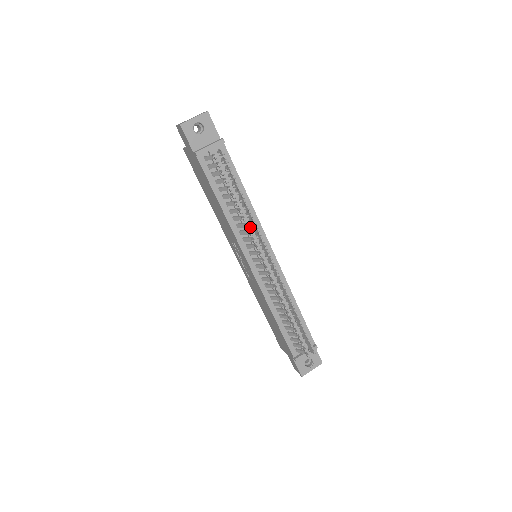
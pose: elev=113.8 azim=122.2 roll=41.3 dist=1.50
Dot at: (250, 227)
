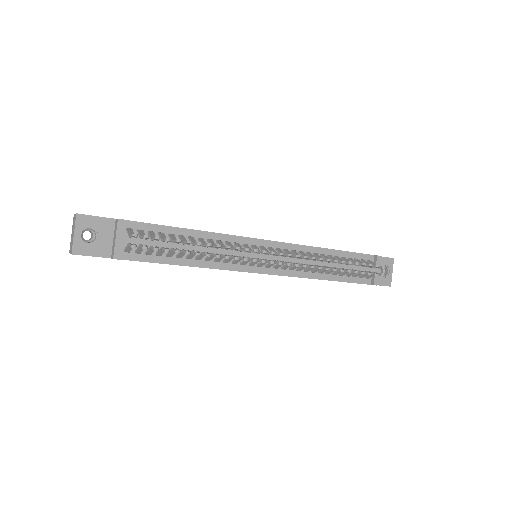
Dot at: occluded
